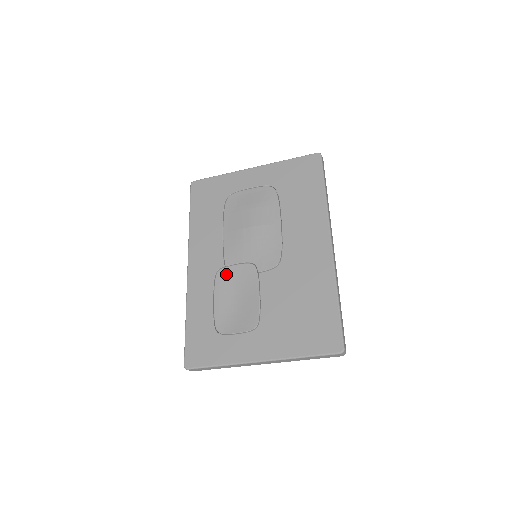
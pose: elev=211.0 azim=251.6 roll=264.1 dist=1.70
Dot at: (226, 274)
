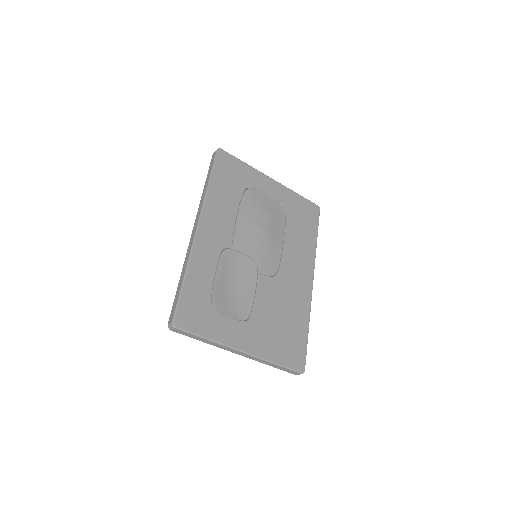
Dot at: (231, 256)
